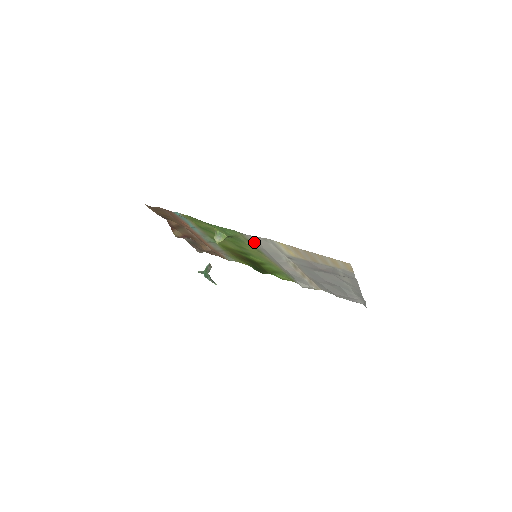
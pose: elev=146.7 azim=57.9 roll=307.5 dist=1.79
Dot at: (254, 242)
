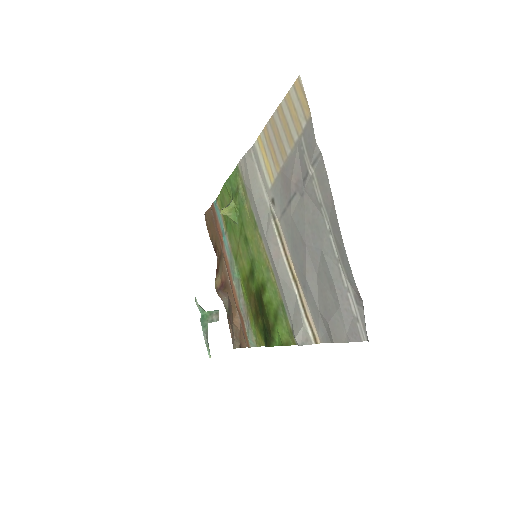
Dot at: (246, 182)
